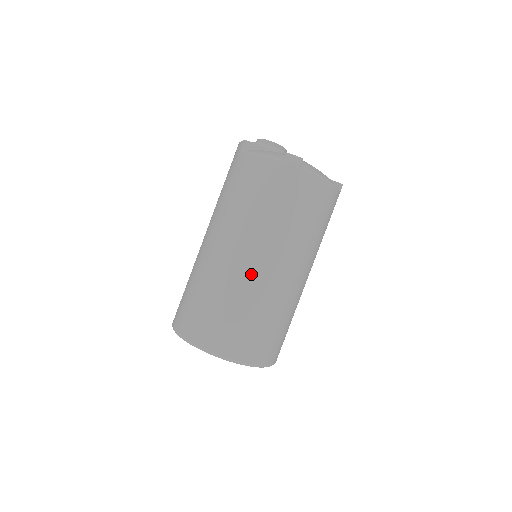
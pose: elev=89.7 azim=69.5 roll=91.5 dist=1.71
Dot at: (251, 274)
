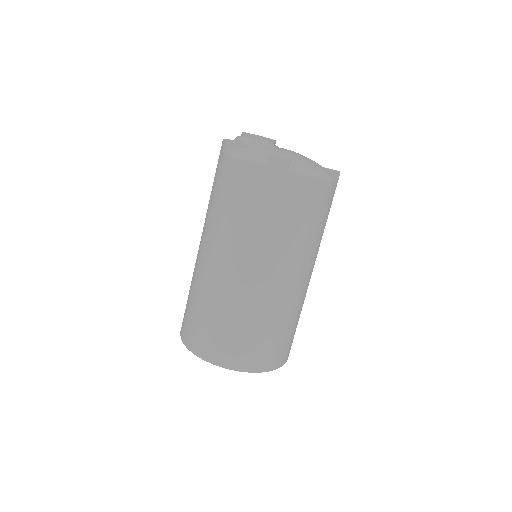
Dot at: (249, 286)
